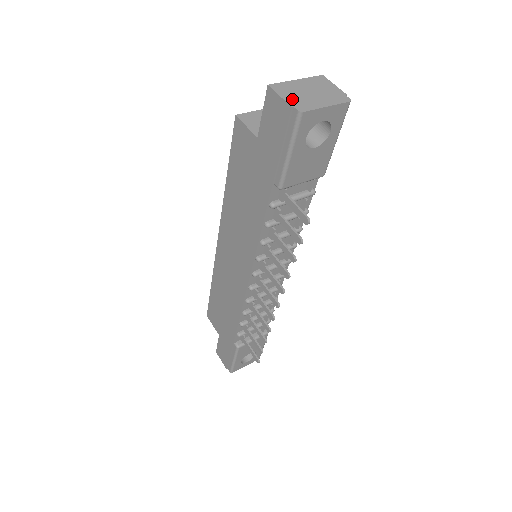
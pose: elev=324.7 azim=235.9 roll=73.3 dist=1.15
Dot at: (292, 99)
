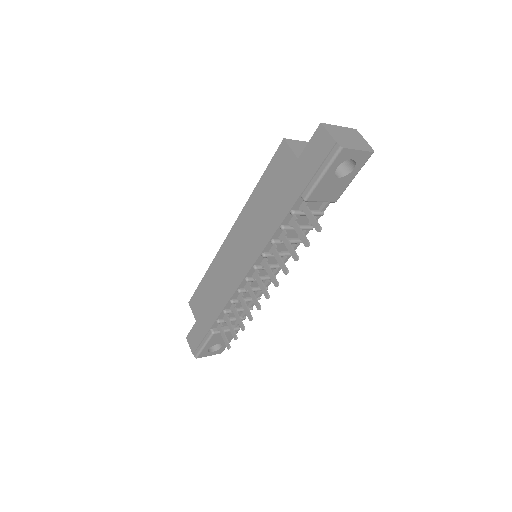
Dot at: (336, 137)
